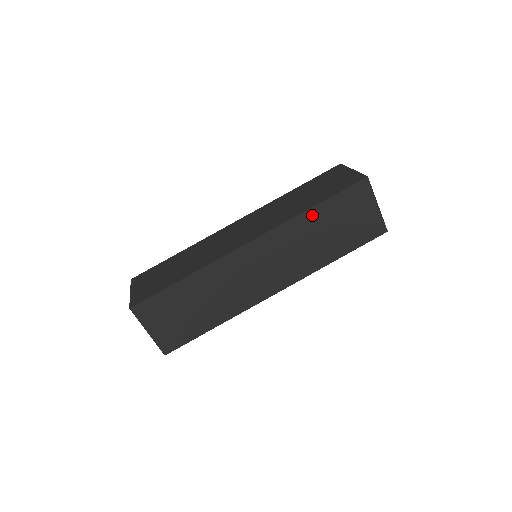
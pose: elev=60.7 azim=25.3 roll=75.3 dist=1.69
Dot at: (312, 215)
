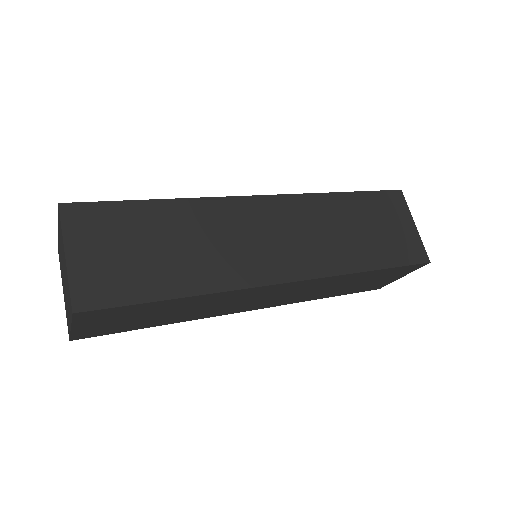
Dot at: (360, 275)
